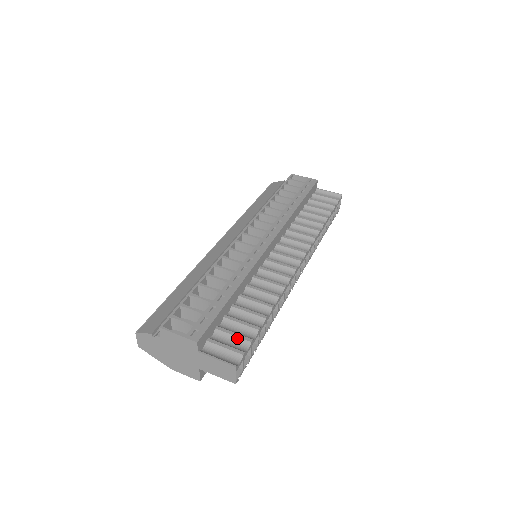
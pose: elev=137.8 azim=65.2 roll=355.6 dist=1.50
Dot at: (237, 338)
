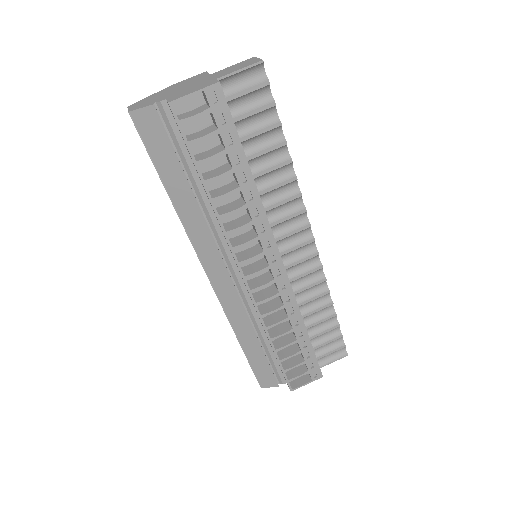
Dot at: (331, 342)
